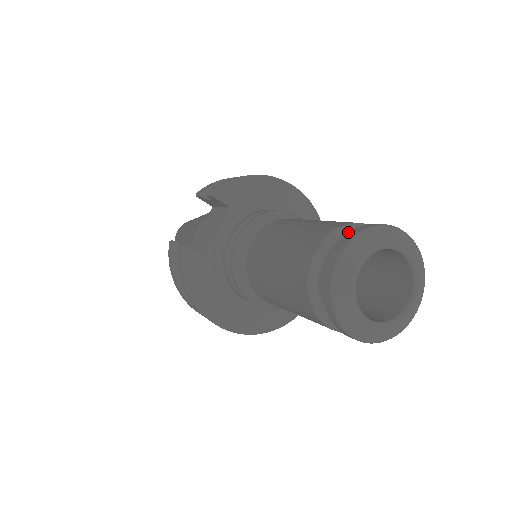
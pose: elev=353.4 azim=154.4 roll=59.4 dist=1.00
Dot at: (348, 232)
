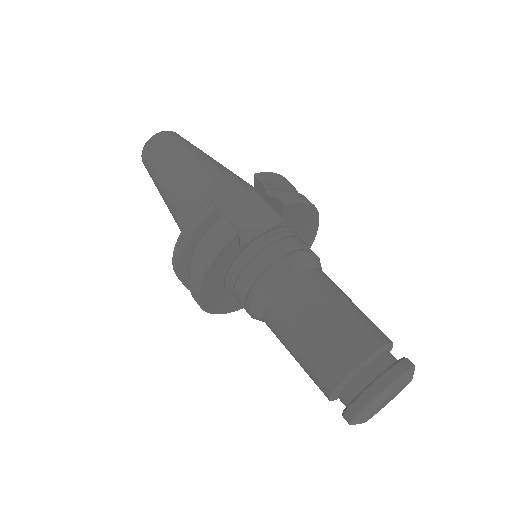
Dot at: (388, 348)
